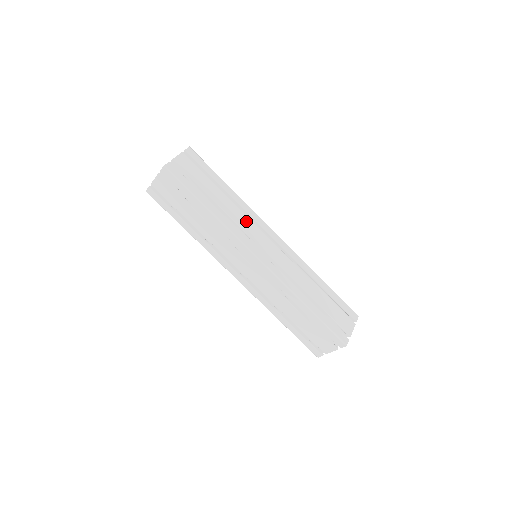
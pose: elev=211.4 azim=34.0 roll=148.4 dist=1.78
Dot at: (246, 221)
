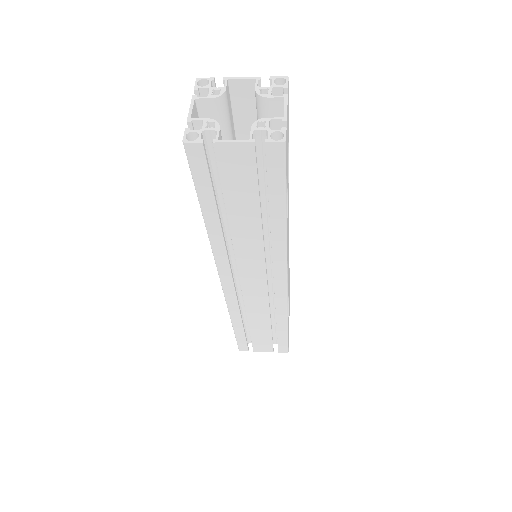
Dot at: (288, 224)
